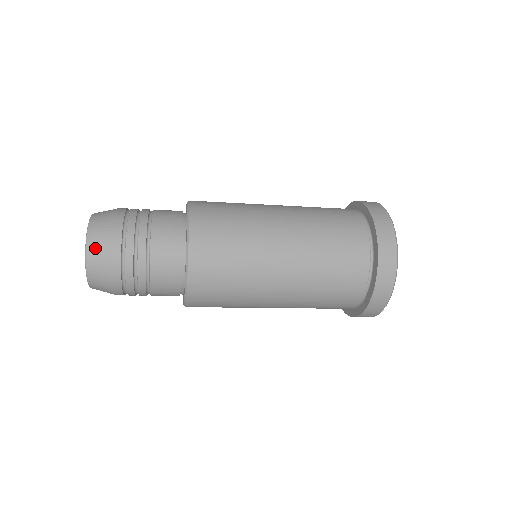
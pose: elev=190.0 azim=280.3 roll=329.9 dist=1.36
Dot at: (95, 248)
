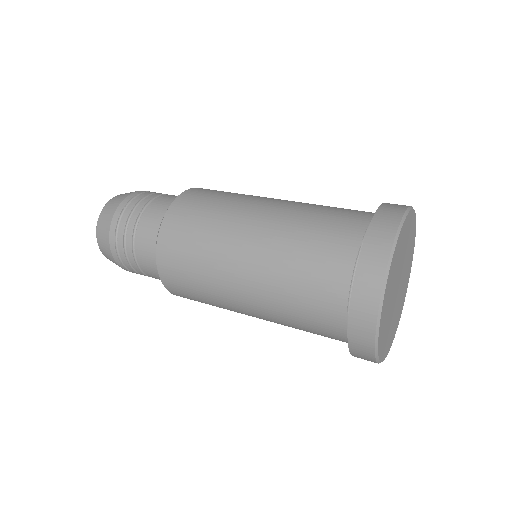
Dot at: (103, 216)
